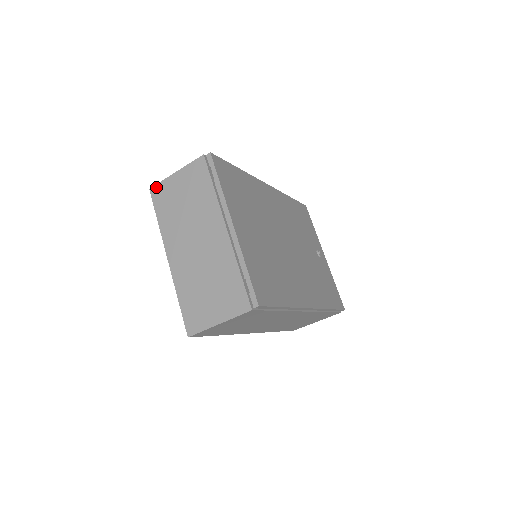
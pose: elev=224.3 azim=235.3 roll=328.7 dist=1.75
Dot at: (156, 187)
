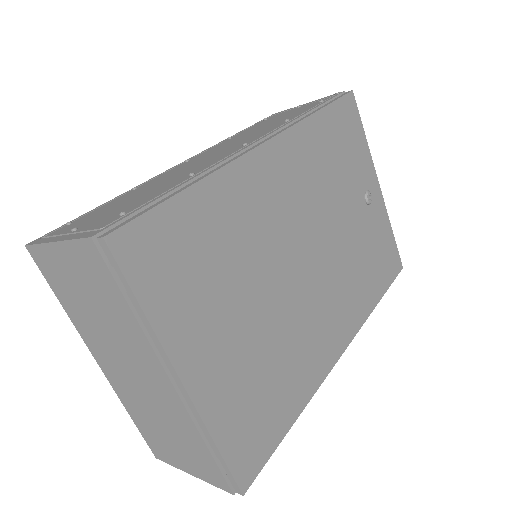
Dot at: (34, 250)
